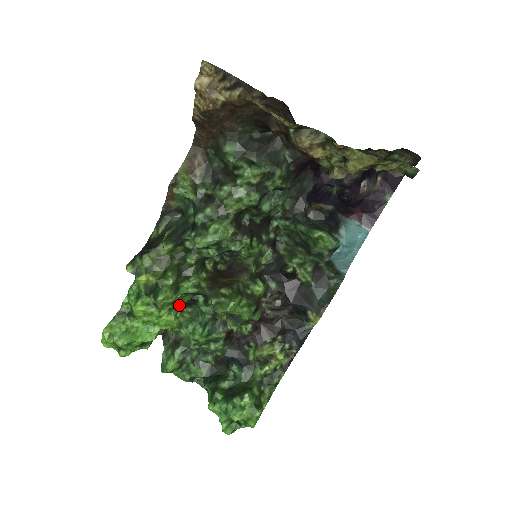
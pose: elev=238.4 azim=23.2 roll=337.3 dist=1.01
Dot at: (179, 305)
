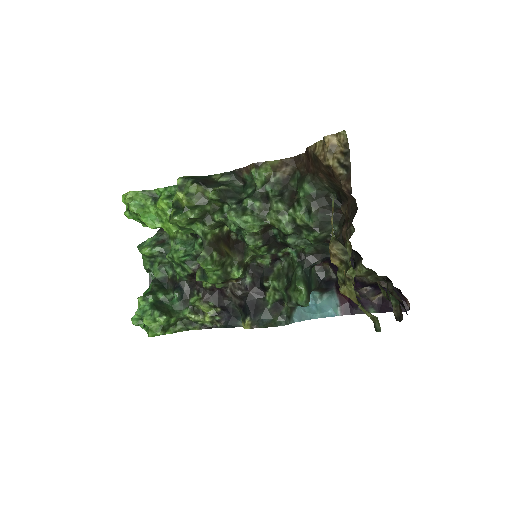
Dot at: (183, 231)
